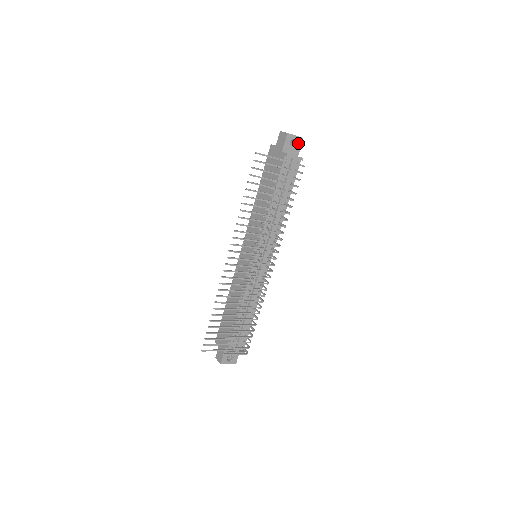
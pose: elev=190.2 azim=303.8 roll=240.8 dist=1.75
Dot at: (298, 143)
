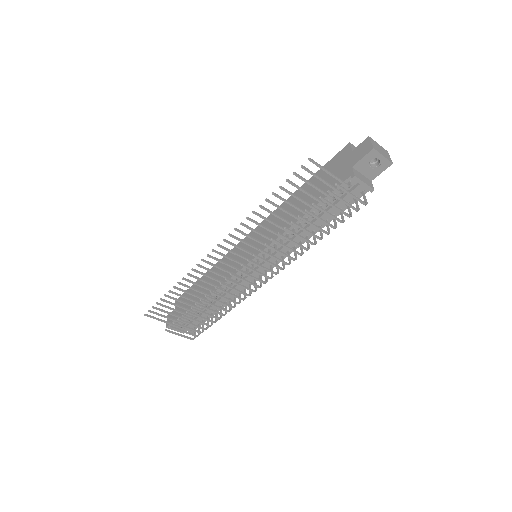
Dot at: (381, 166)
